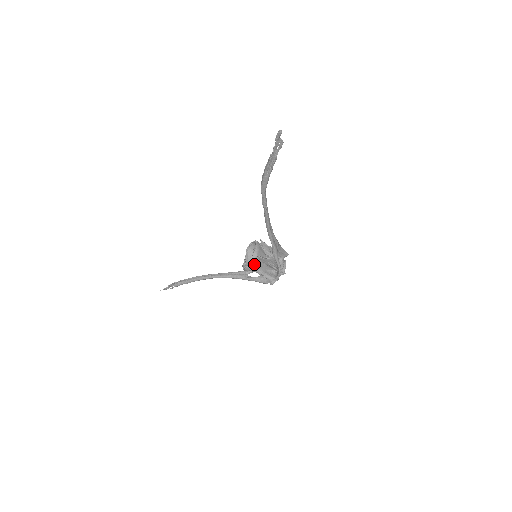
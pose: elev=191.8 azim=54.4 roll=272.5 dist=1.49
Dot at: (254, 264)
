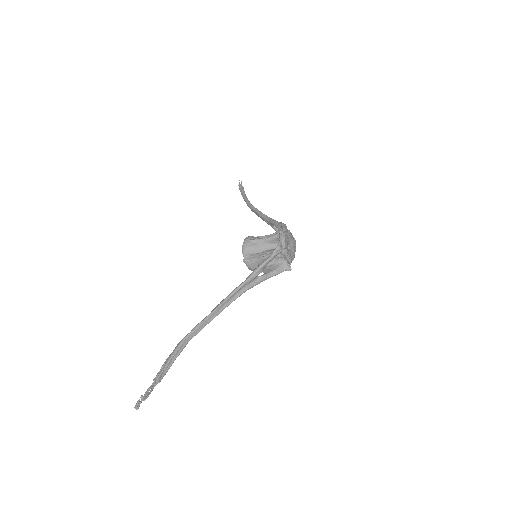
Dot at: occluded
